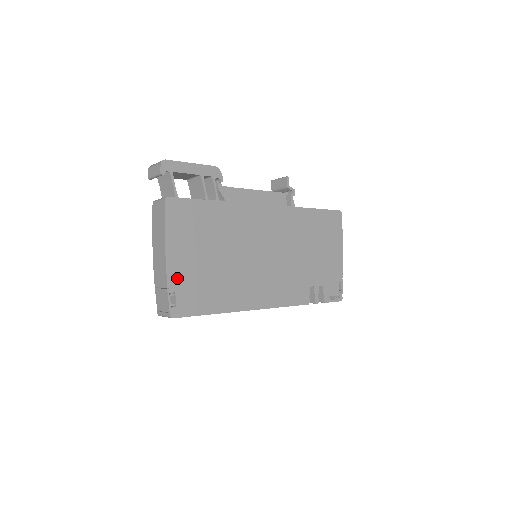
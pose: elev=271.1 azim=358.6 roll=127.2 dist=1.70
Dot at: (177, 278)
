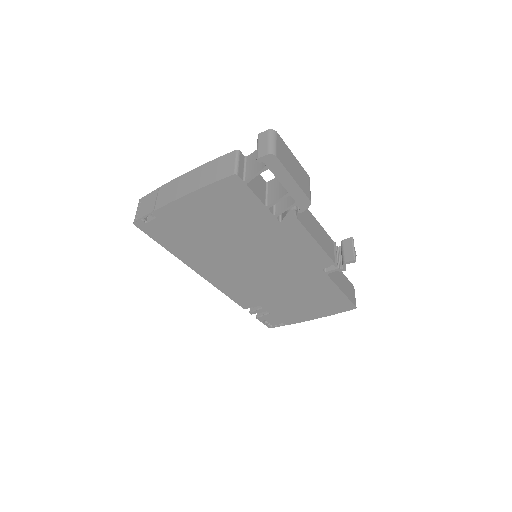
Dot at: (170, 214)
